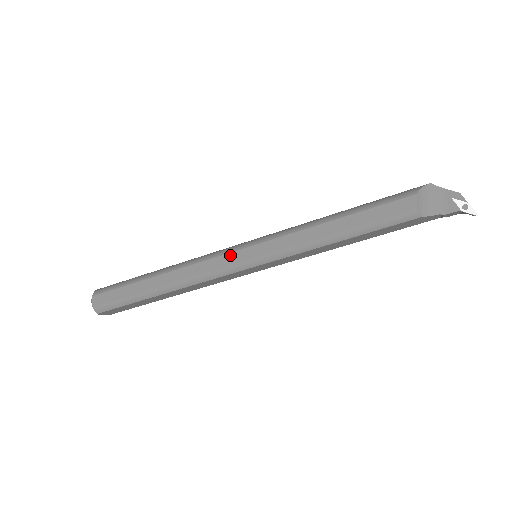
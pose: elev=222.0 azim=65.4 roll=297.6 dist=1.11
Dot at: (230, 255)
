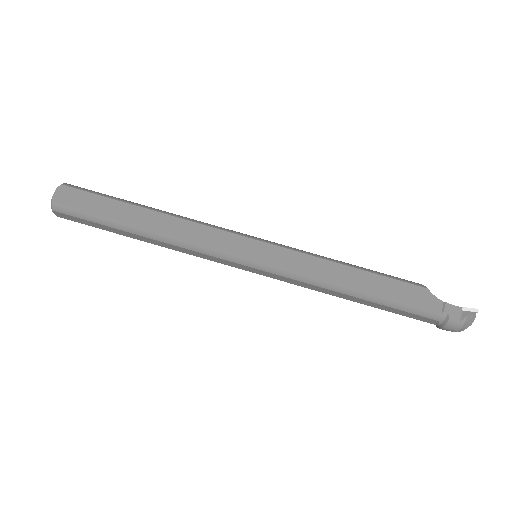
Dot at: occluded
